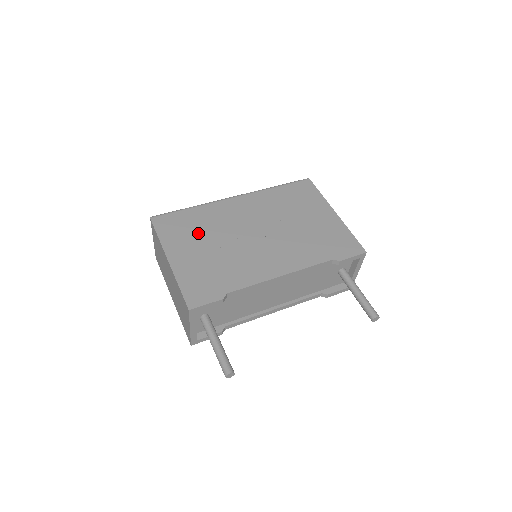
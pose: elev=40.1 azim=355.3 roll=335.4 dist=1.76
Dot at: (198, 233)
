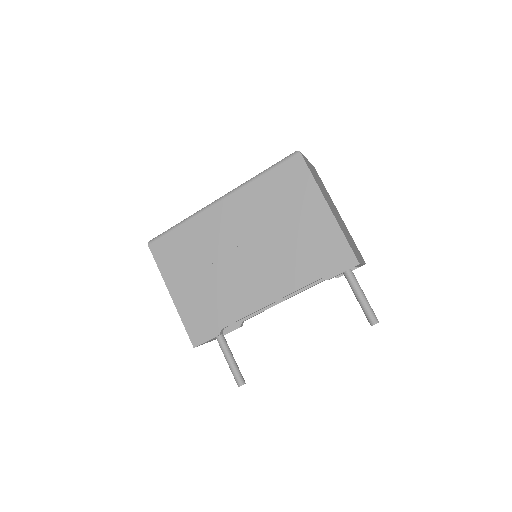
Dot at: (190, 259)
